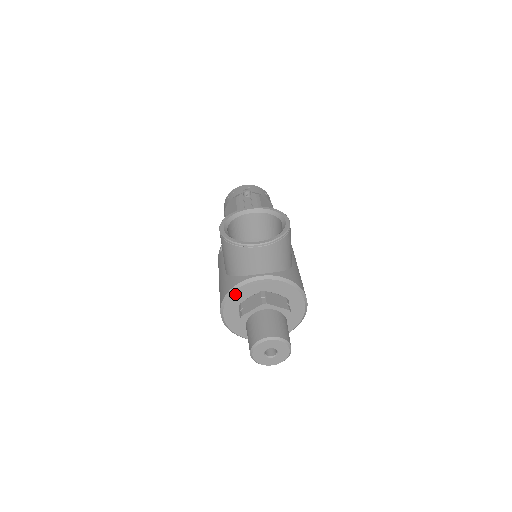
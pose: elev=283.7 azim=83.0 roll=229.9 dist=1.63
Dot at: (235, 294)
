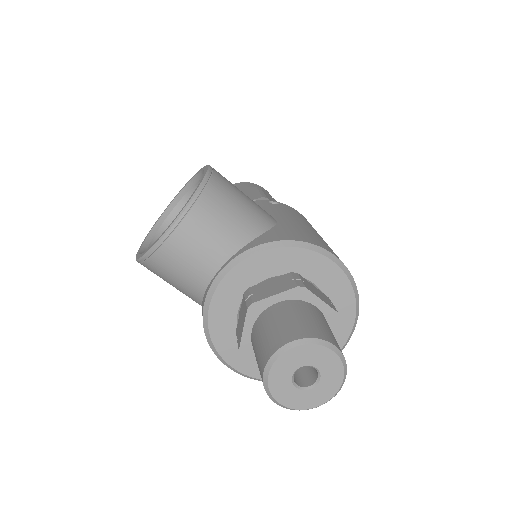
Dot at: (214, 325)
